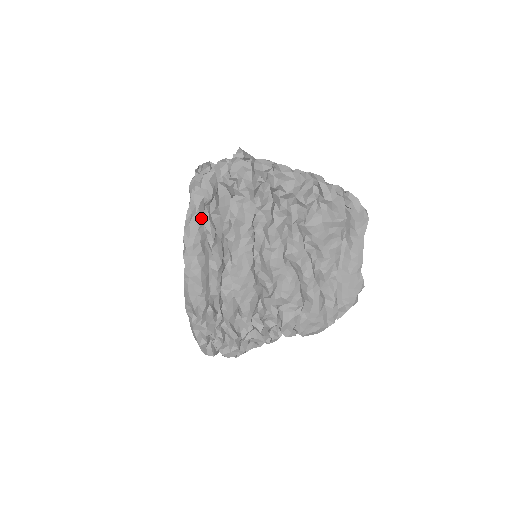
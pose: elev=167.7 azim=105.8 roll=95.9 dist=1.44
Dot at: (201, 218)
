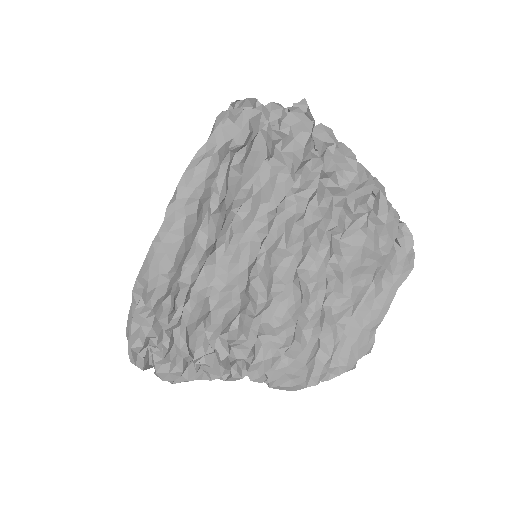
Dot at: (216, 166)
